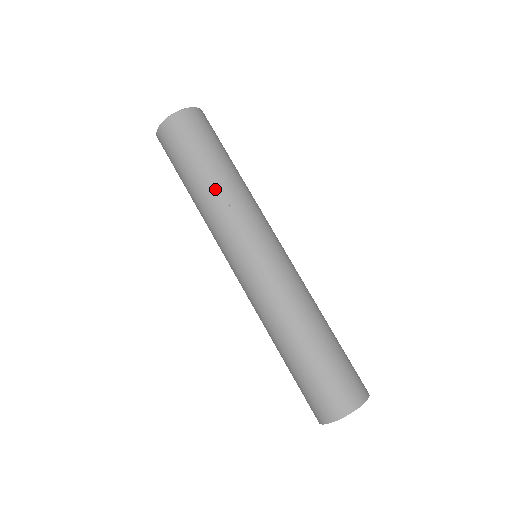
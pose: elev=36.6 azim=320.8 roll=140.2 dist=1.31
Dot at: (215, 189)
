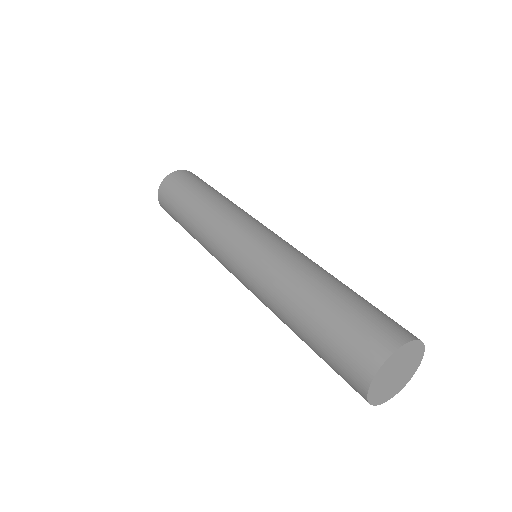
Dot at: (212, 201)
